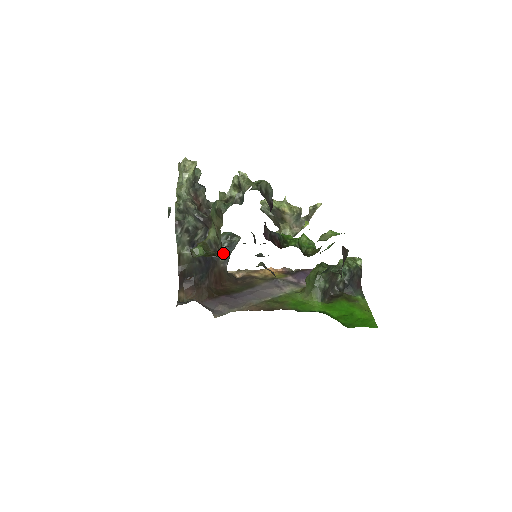
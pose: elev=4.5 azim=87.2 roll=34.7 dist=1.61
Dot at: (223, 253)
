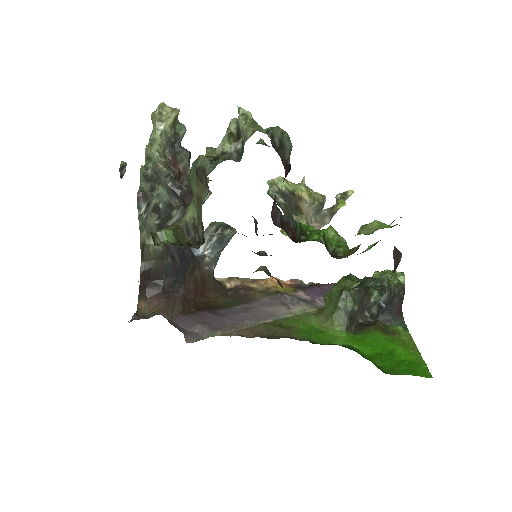
Dot at: (210, 251)
